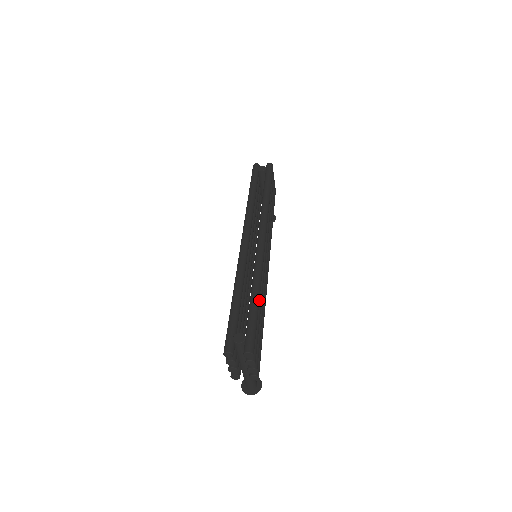
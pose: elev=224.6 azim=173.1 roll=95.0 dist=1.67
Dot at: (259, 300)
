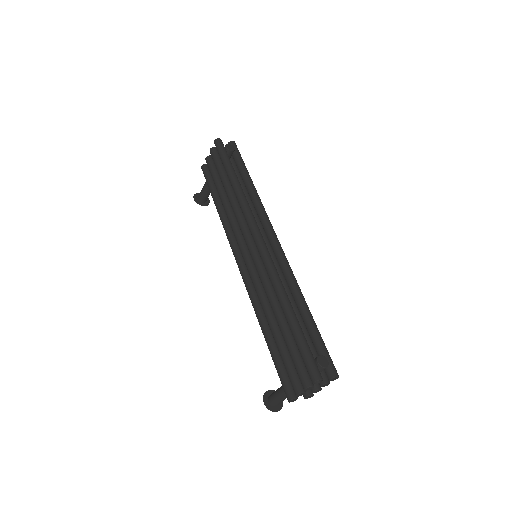
Dot at: occluded
